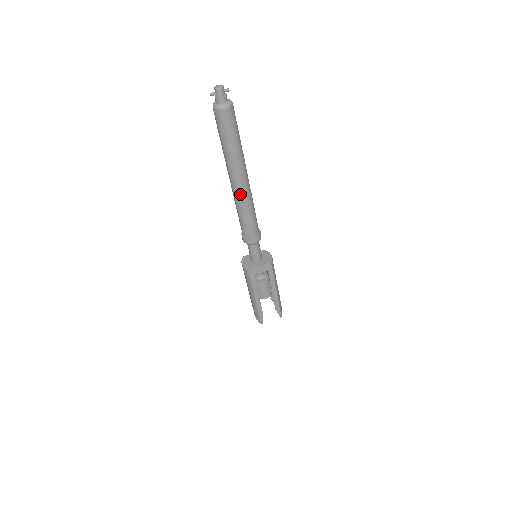
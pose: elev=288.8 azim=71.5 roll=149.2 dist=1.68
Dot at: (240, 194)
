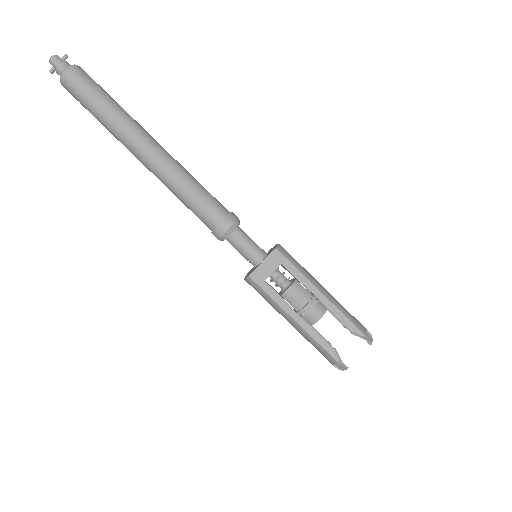
Dot at: (158, 167)
